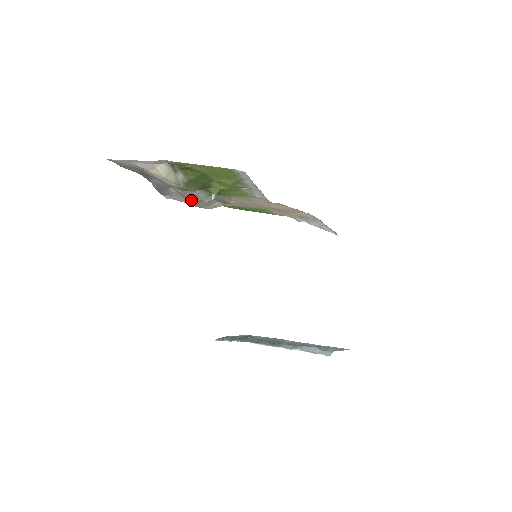
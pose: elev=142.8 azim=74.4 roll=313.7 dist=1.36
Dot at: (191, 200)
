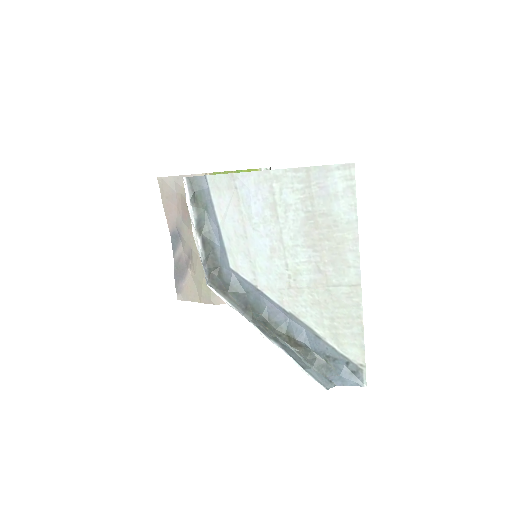
Dot at: (204, 276)
